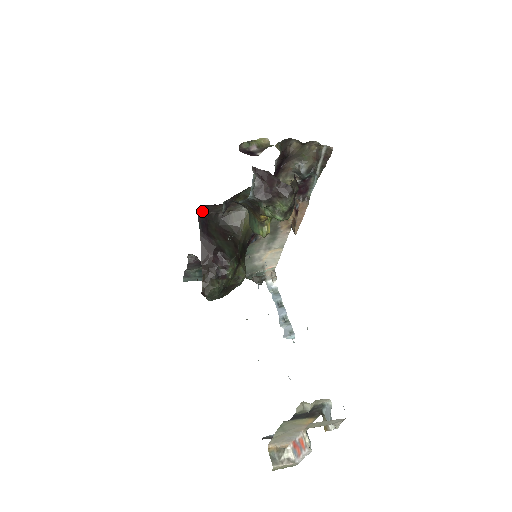
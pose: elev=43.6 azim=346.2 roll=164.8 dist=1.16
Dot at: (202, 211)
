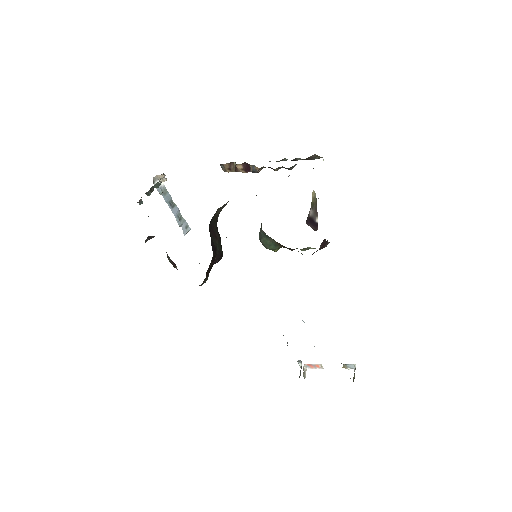
Dot at: occluded
